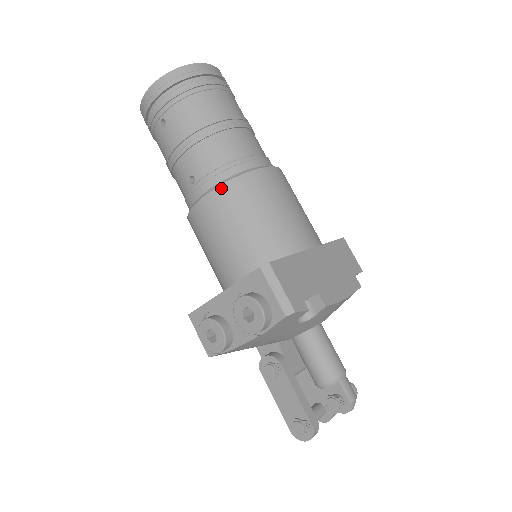
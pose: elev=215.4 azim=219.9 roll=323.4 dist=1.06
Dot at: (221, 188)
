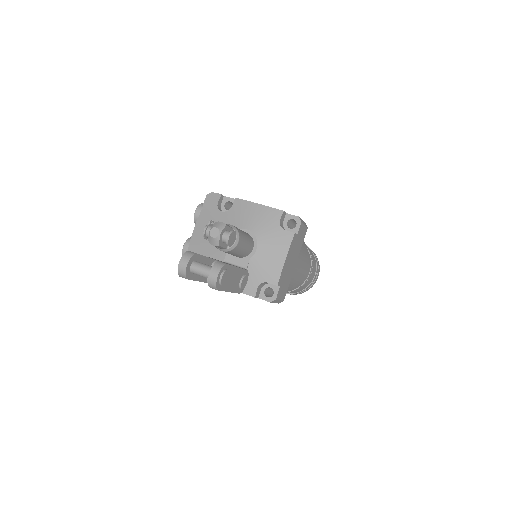
Dot at: occluded
